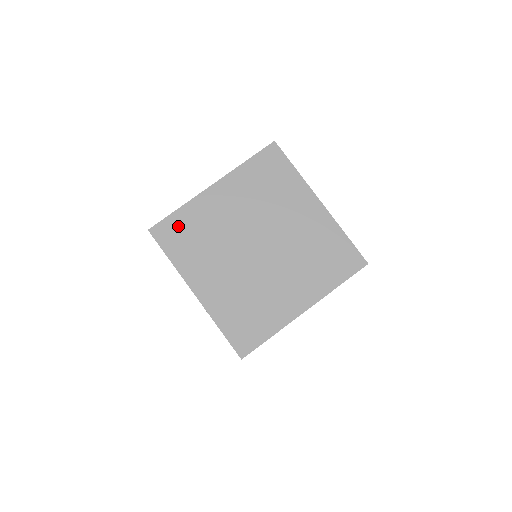
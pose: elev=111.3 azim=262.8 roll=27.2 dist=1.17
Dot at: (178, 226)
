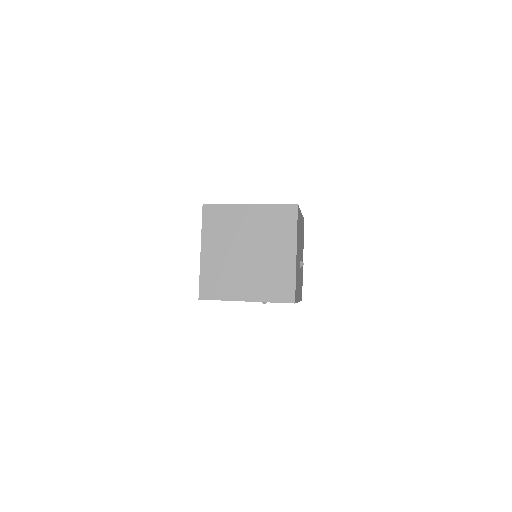
Dot at: (208, 284)
